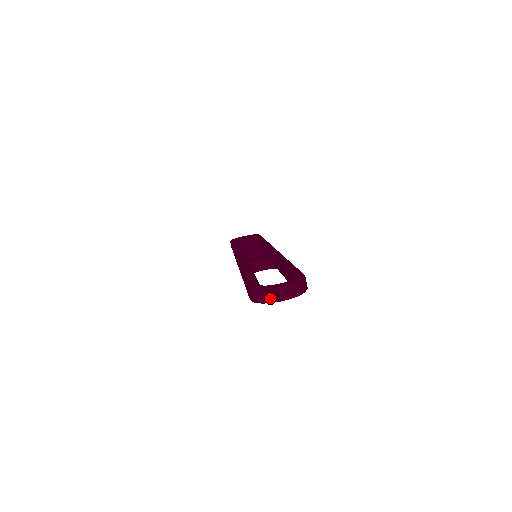
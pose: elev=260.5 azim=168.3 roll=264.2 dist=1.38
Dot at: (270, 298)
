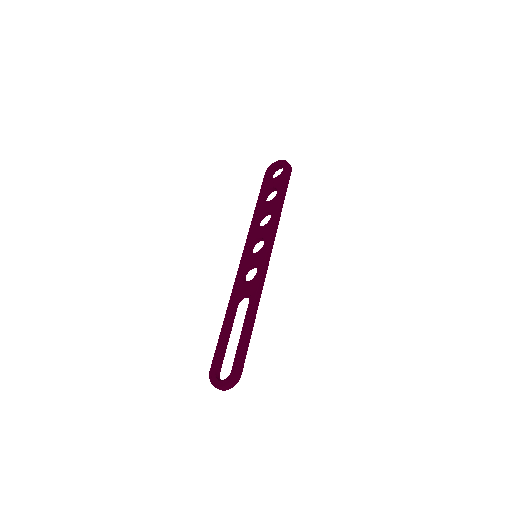
Dot at: (217, 388)
